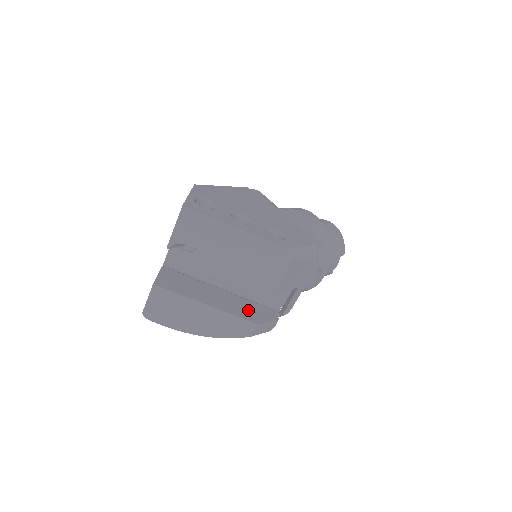
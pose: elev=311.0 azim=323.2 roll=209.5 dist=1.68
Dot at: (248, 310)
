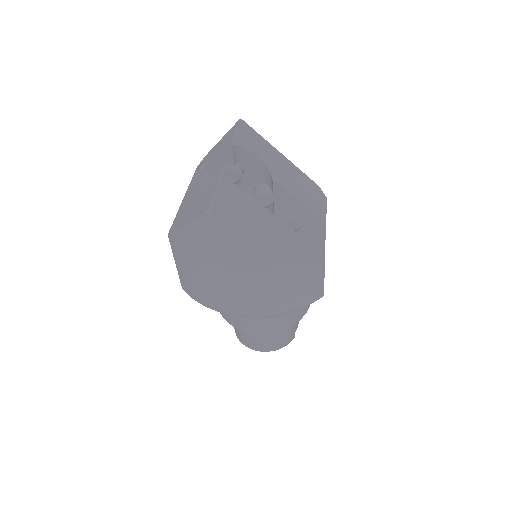
Dot at: occluded
